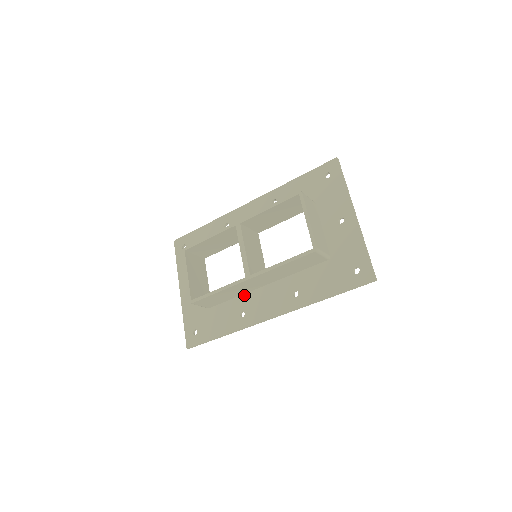
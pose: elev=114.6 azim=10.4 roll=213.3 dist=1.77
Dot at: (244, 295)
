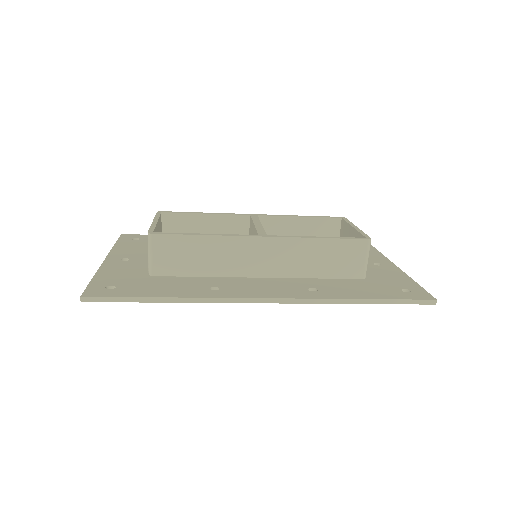
Dot at: (224, 277)
